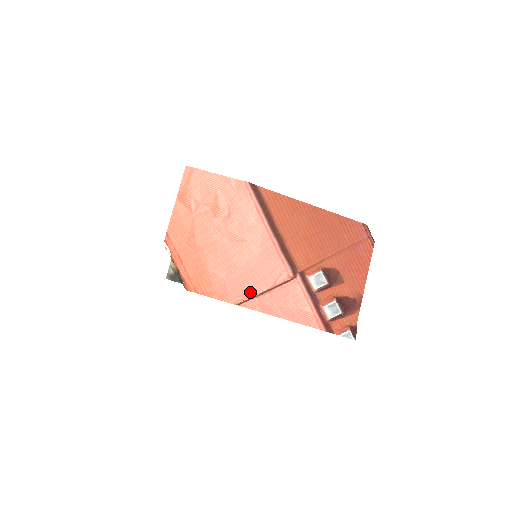
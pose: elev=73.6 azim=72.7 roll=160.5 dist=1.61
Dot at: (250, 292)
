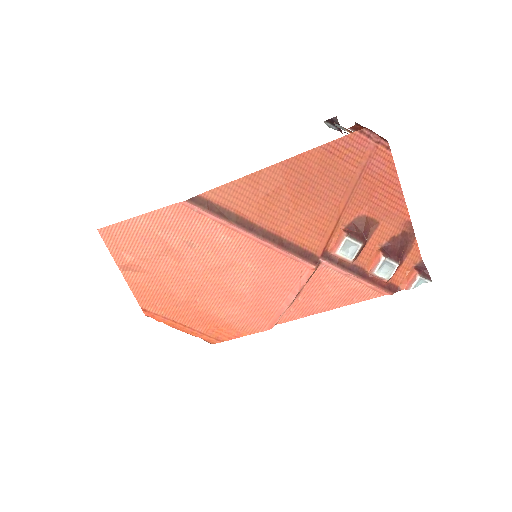
Dot at: (279, 309)
